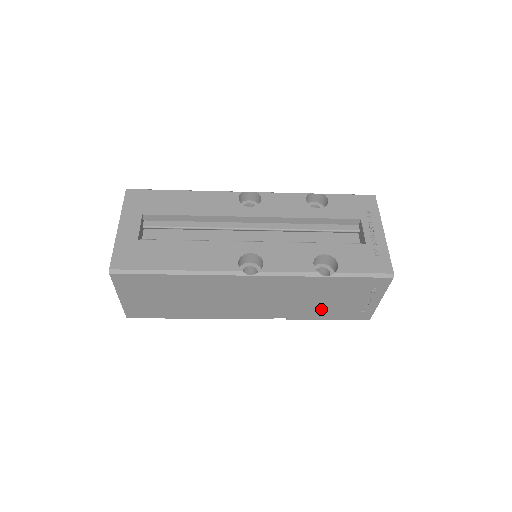
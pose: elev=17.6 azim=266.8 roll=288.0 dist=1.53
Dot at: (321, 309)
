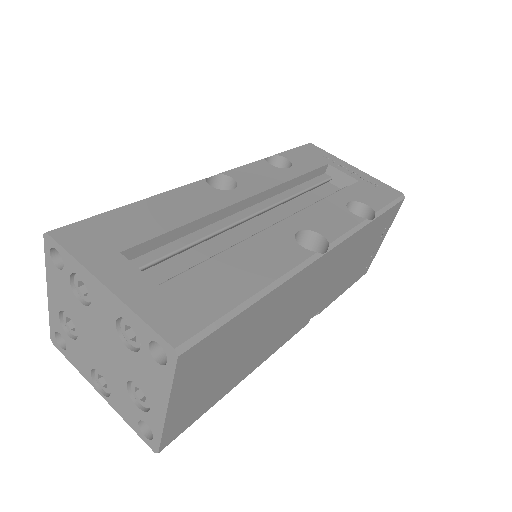
Dot at: (347, 278)
